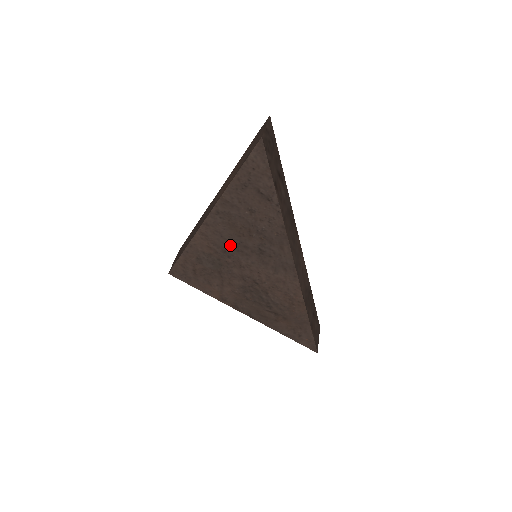
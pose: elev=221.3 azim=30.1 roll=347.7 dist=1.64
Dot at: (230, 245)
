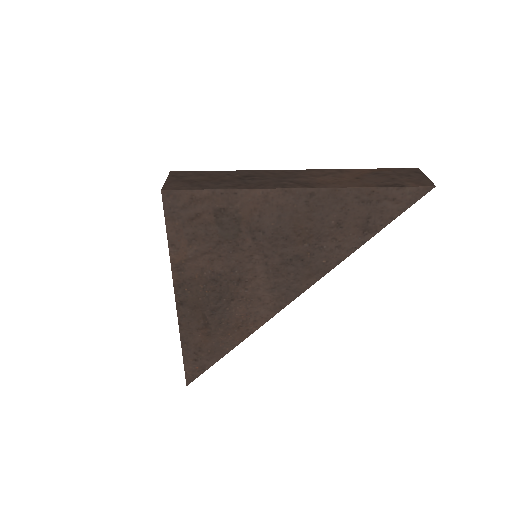
Dot at: (273, 231)
